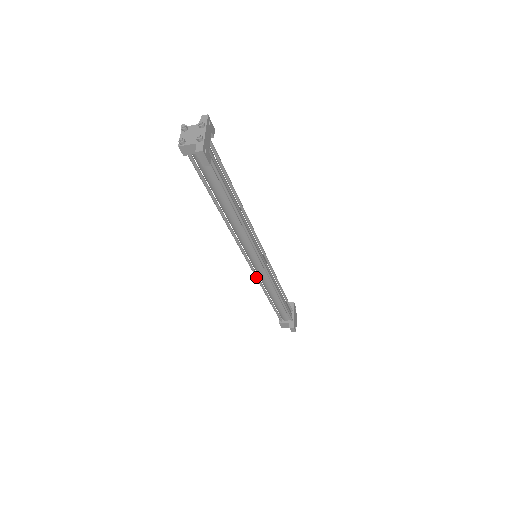
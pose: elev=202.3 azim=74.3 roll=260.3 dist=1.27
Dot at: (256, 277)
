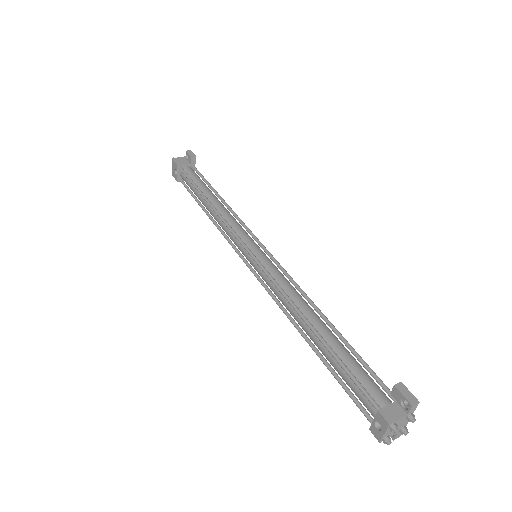
Dot at: (231, 245)
